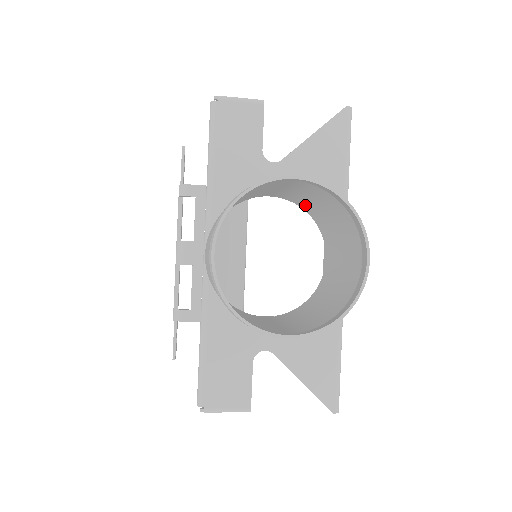
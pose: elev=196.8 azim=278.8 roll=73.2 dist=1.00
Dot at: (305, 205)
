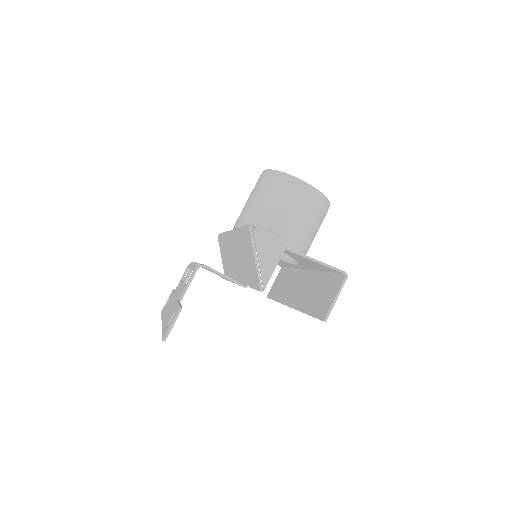
Dot at: occluded
